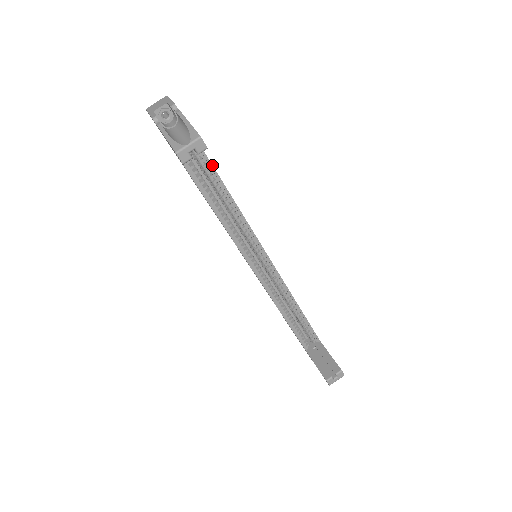
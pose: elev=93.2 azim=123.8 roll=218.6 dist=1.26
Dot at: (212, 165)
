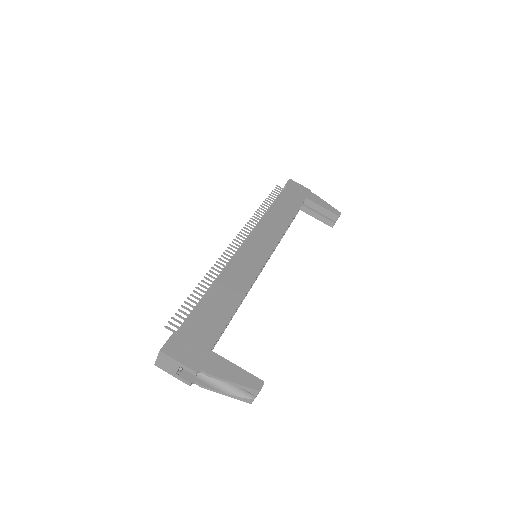
Dot at: occluded
